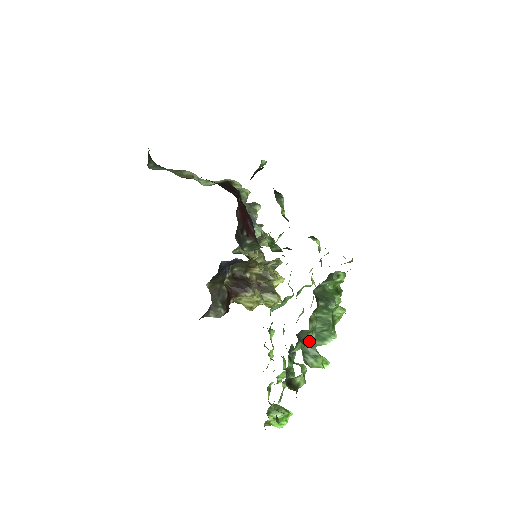
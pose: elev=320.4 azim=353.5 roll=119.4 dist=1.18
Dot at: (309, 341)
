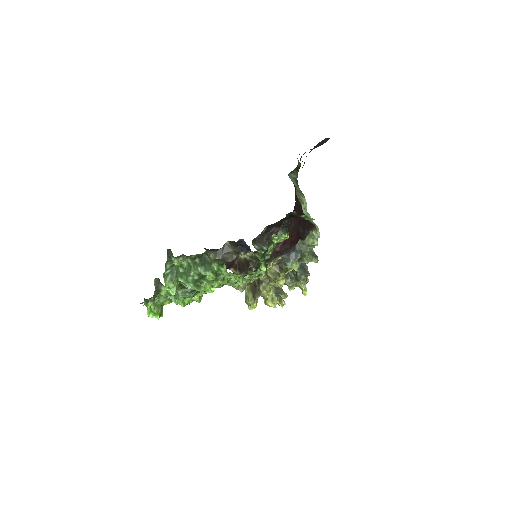
Dot at: (178, 271)
